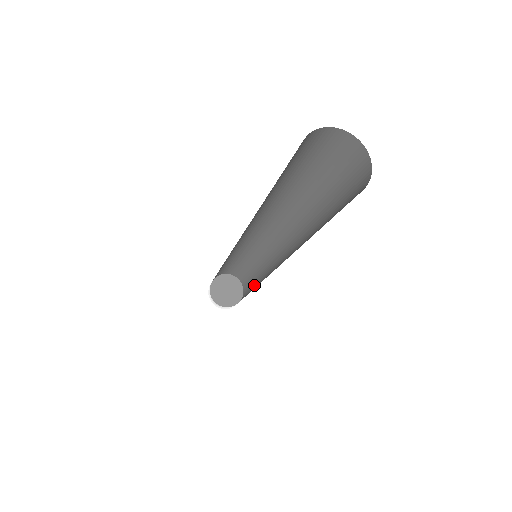
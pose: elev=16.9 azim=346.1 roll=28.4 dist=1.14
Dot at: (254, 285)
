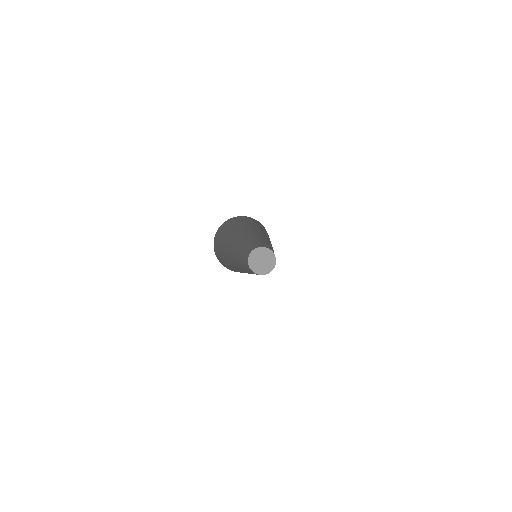
Dot at: occluded
